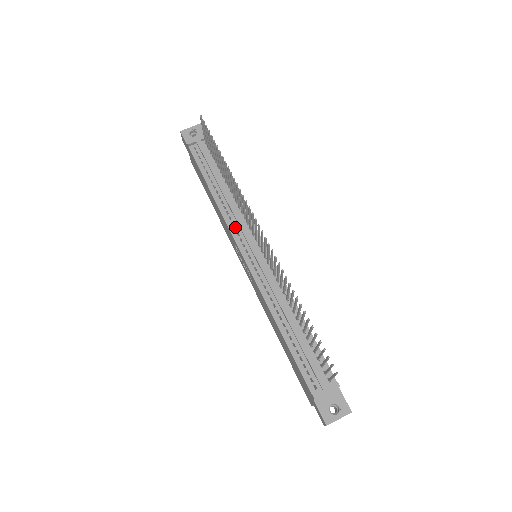
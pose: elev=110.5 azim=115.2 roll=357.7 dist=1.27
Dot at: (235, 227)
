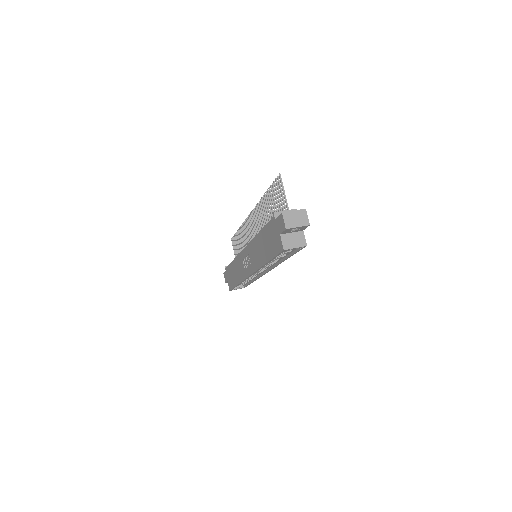
Dot at: occluded
